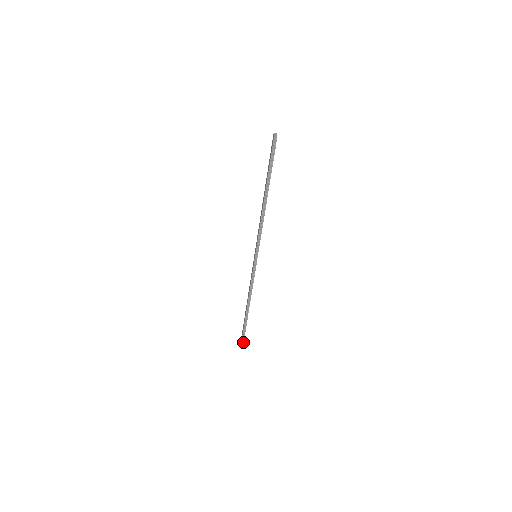
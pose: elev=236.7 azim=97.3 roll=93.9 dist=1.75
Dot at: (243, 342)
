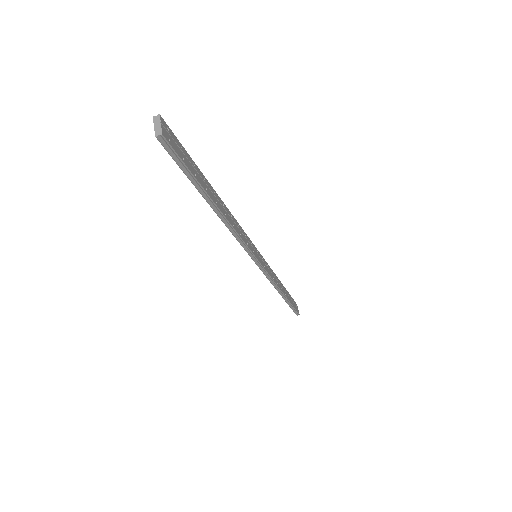
Dot at: (298, 314)
